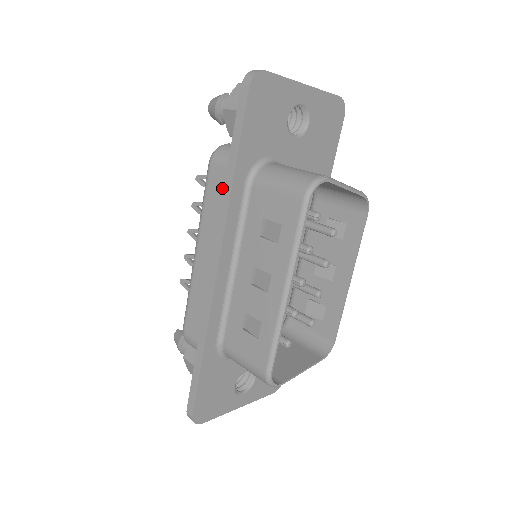
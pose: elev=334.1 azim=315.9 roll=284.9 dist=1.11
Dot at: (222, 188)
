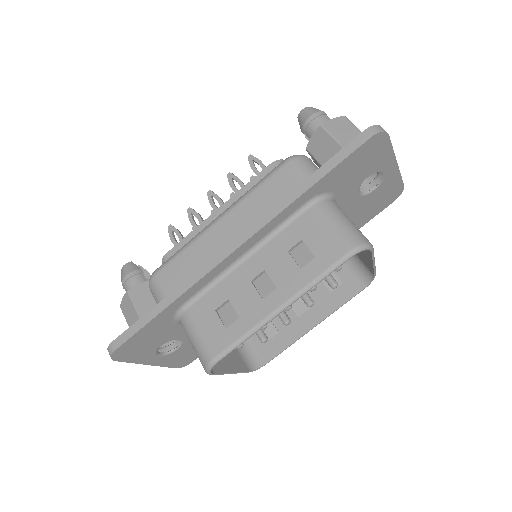
Dot at: (283, 190)
